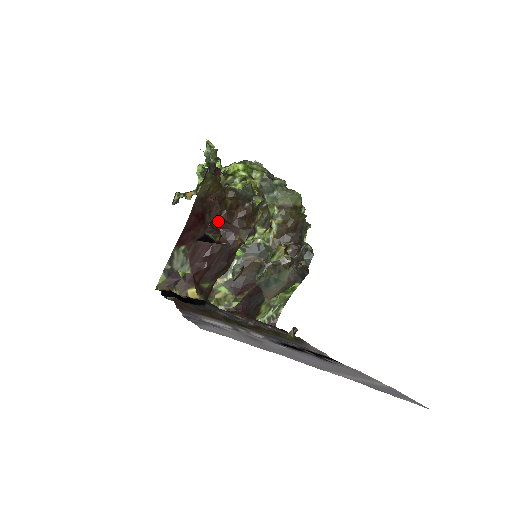
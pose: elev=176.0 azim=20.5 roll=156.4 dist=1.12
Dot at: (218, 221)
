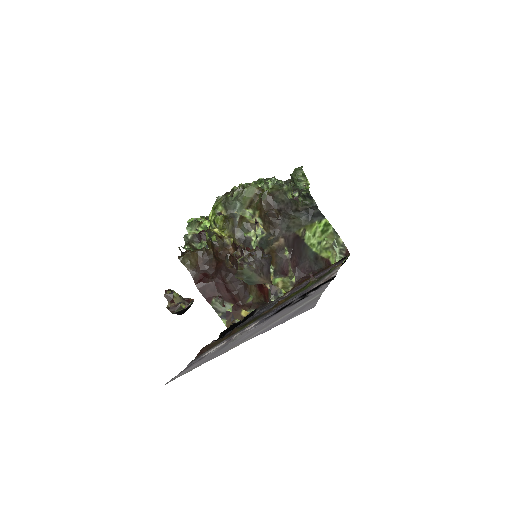
Dot at: (175, 300)
